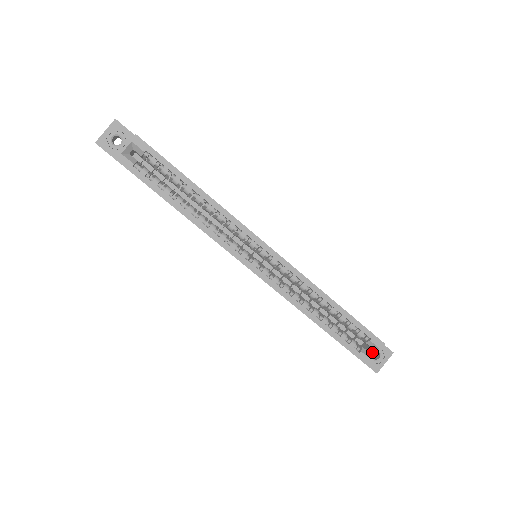
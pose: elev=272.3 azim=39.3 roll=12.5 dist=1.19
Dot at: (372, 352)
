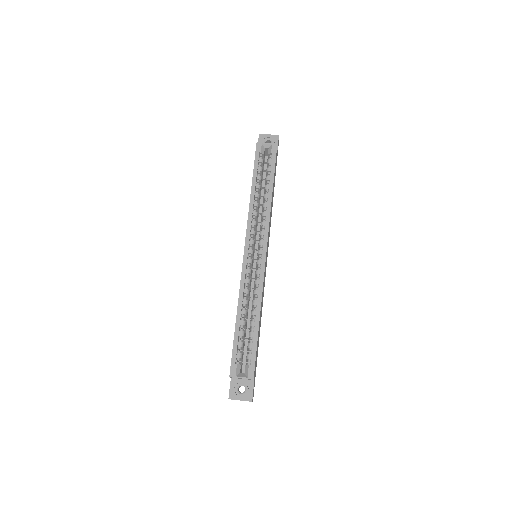
Dot at: (242, 374)
